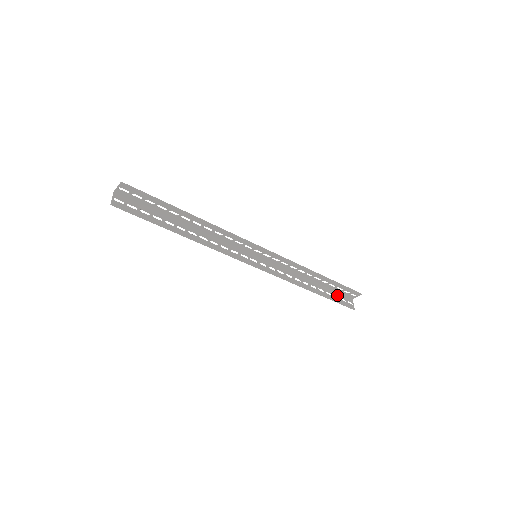
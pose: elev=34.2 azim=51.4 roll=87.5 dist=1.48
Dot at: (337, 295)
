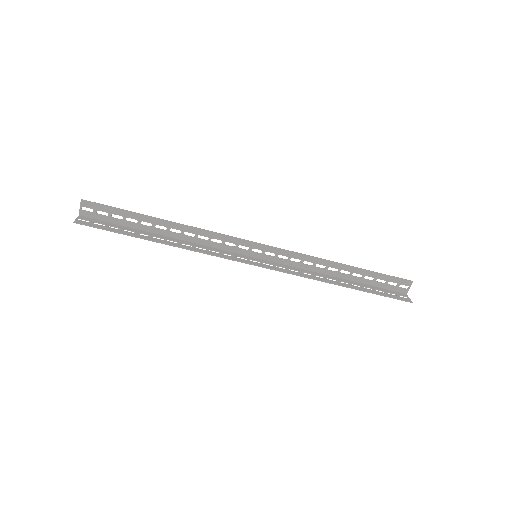
Dot at: (381, 290)
